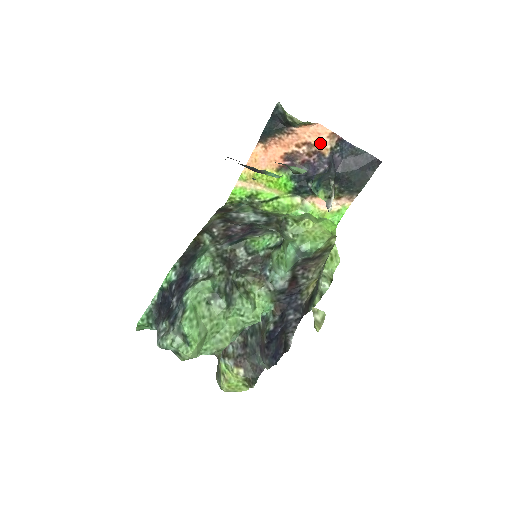
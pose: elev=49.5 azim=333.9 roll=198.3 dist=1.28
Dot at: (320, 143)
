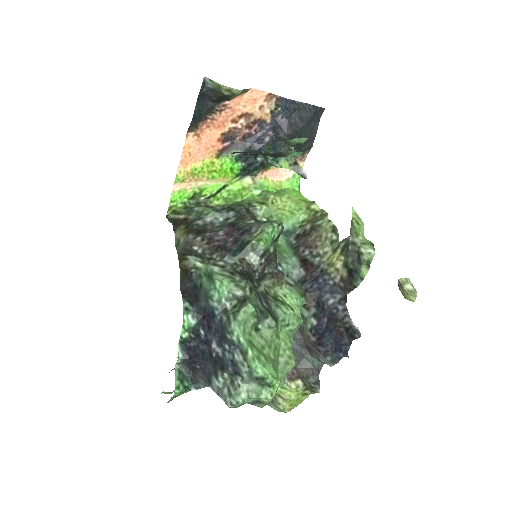
Dot at: (258, 110)
